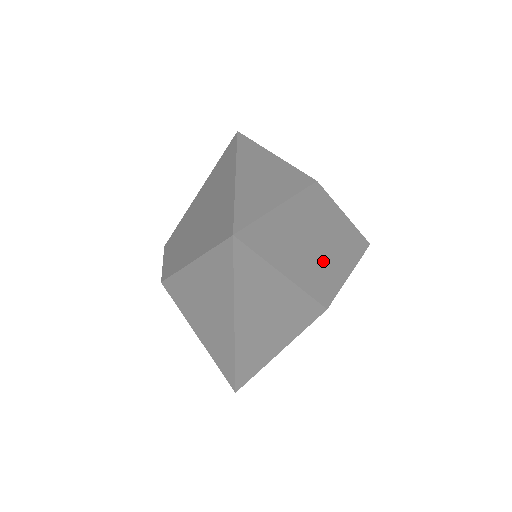
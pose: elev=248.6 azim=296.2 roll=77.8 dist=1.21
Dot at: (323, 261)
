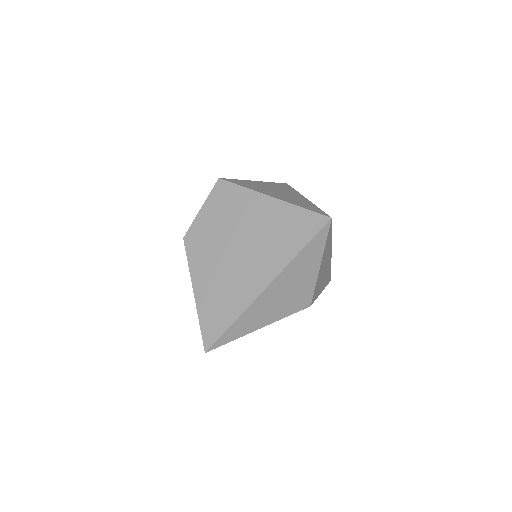
Dot at: occluded
